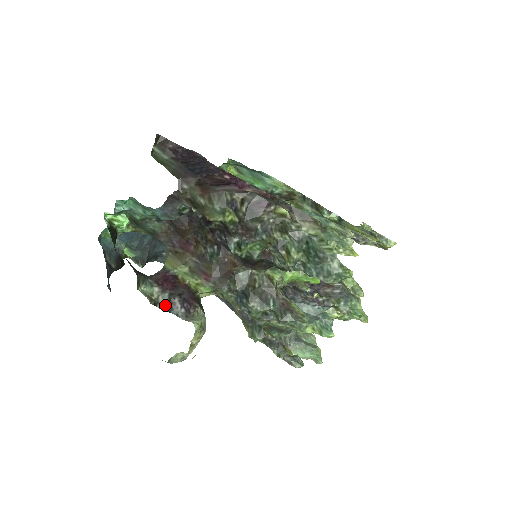
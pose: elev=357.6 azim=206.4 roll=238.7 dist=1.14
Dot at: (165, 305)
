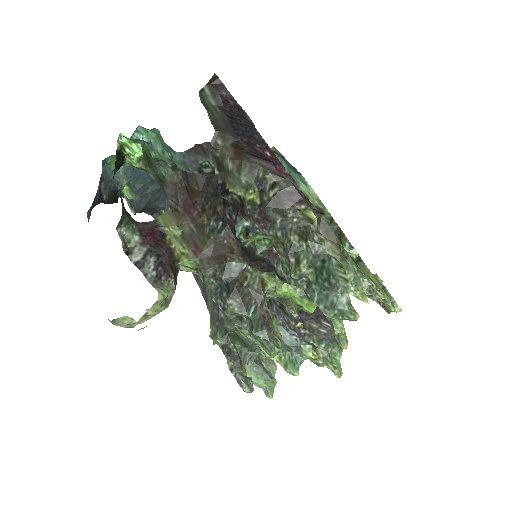
Dot at: (138, 259)
